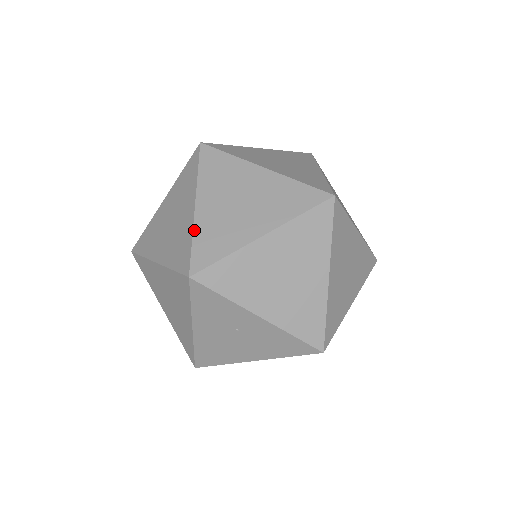
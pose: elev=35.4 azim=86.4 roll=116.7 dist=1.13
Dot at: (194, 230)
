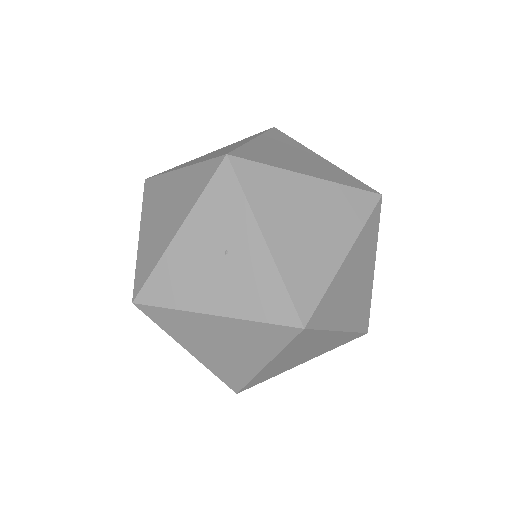
Dot at: (246, 144)
